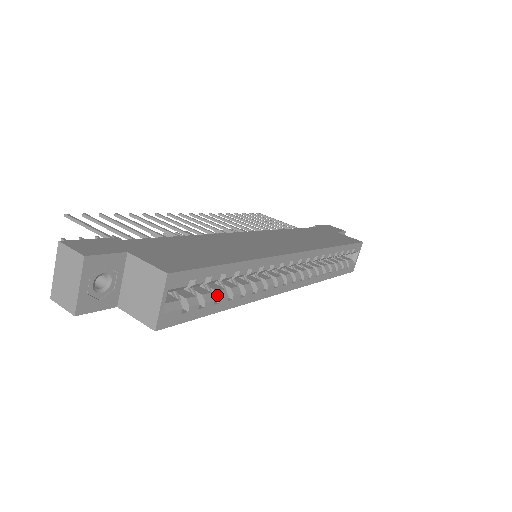
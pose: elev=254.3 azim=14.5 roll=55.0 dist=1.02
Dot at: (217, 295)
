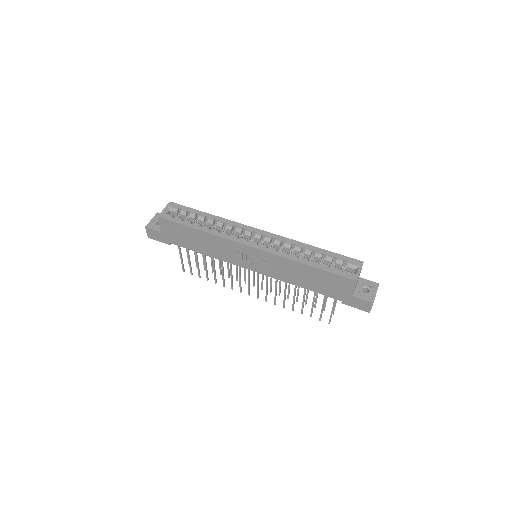
Dot at: (195, 223)
